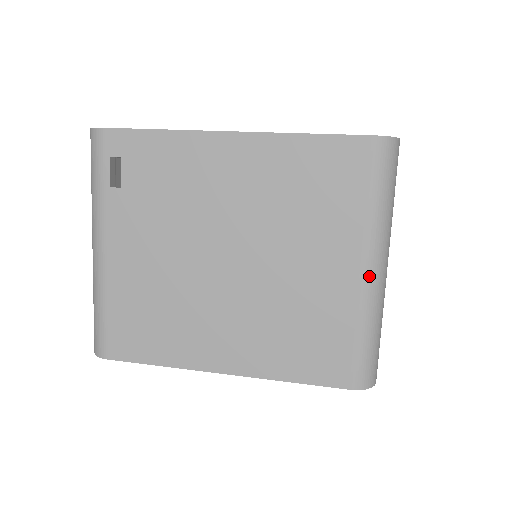
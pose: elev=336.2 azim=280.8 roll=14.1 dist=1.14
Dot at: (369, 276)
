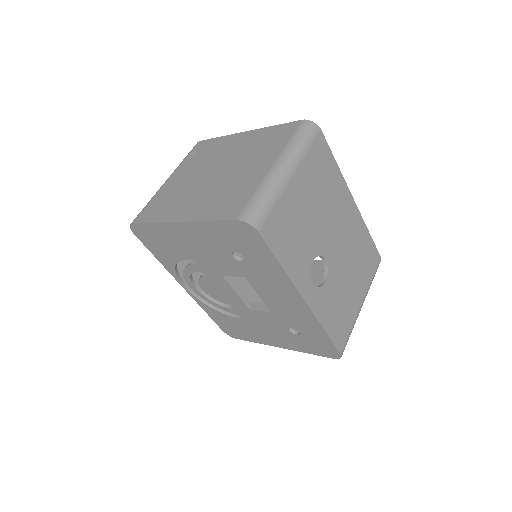
Dot at: (274, 168)
